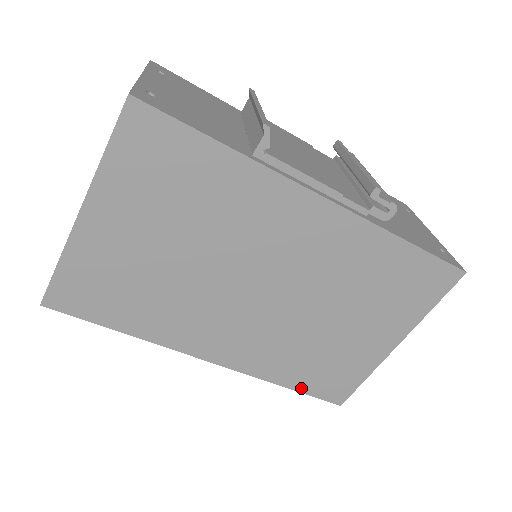
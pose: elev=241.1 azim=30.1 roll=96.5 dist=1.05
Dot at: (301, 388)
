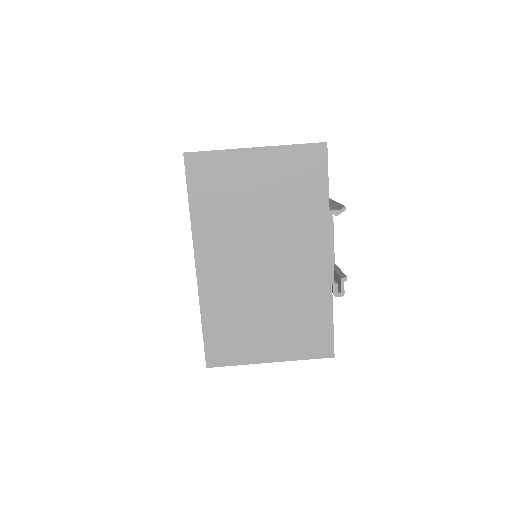
Dot at: (207, 333)
